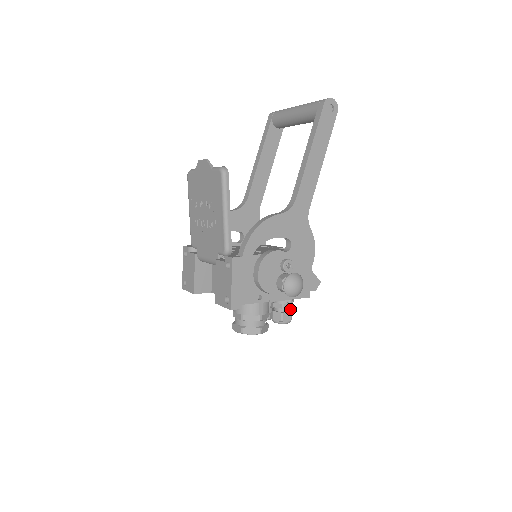
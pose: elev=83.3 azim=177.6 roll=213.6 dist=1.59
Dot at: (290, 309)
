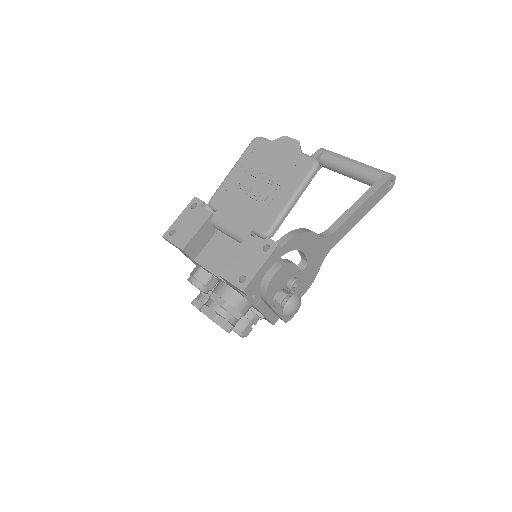
Dot at: (251, 325)
